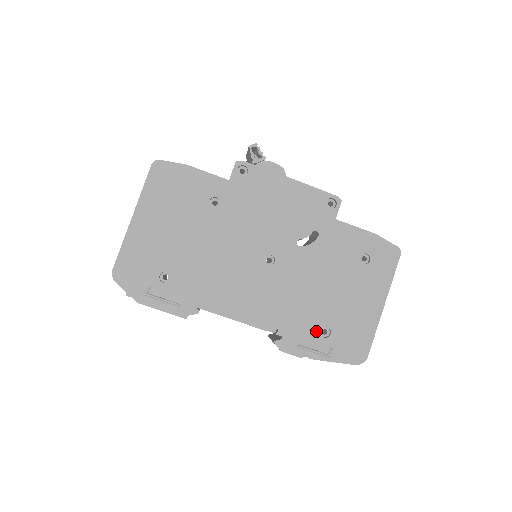
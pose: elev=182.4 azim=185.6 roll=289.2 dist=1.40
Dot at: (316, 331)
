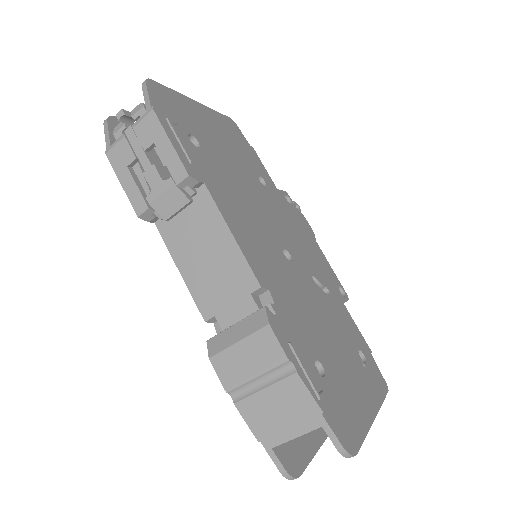
Dot at: (311, 355)
